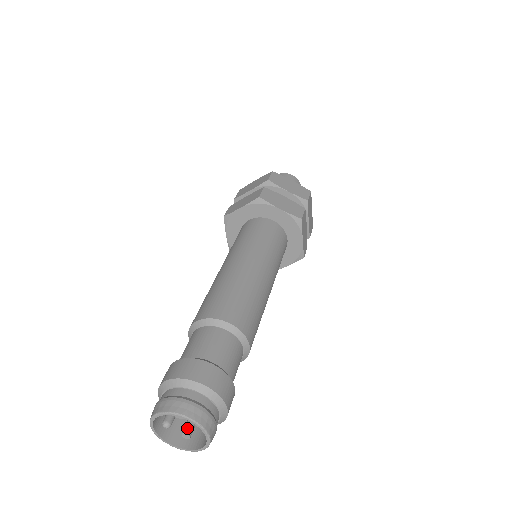
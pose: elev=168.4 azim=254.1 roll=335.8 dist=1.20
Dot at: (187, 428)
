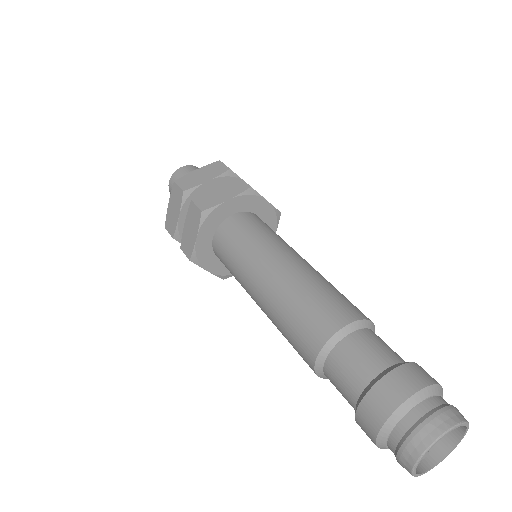
Dot at: occluded
